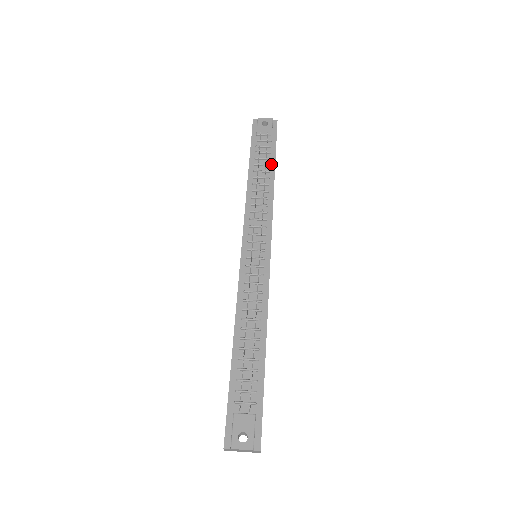
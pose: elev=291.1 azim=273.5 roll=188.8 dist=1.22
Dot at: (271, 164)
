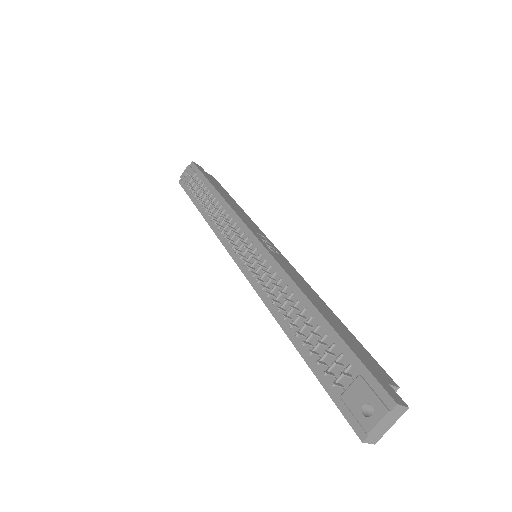
Dot at: (210, 189)
